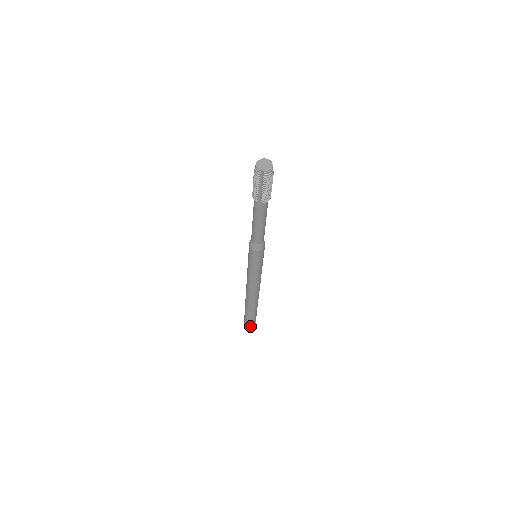
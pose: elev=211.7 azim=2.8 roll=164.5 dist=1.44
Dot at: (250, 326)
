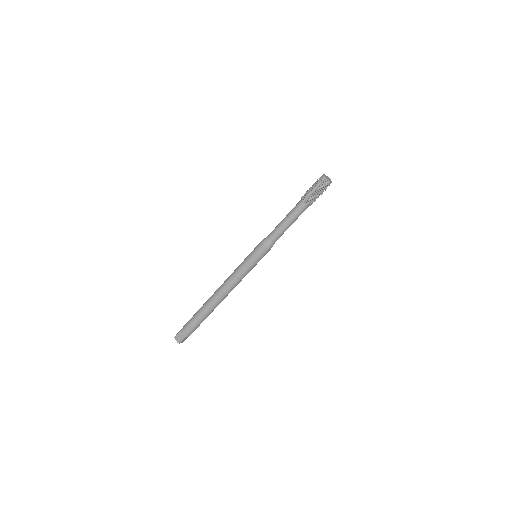
Dot at: (181, 337)
